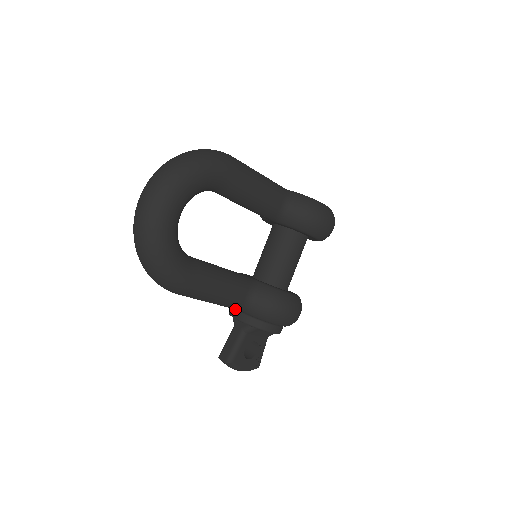
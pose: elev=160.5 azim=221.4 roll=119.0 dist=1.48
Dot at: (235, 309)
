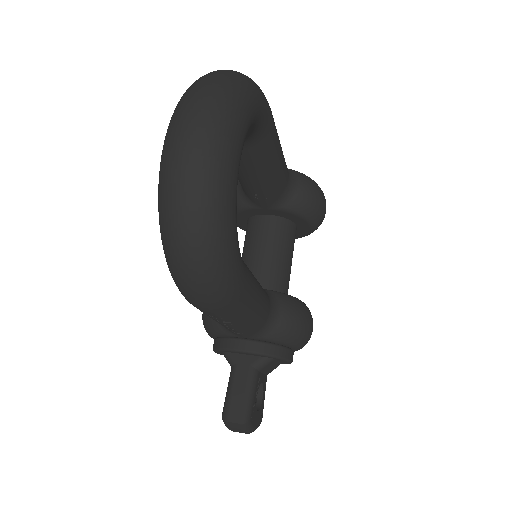
Dot at: (237, 338)
